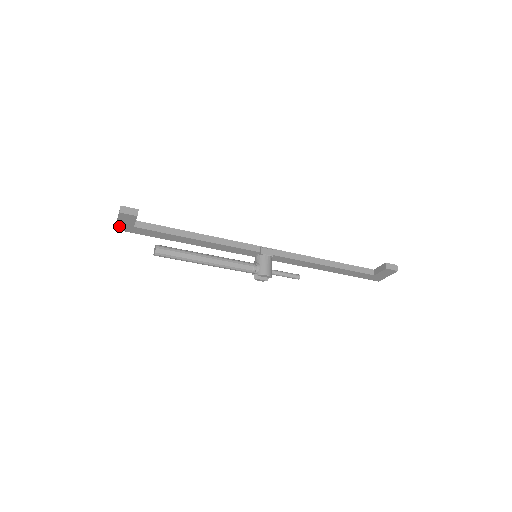
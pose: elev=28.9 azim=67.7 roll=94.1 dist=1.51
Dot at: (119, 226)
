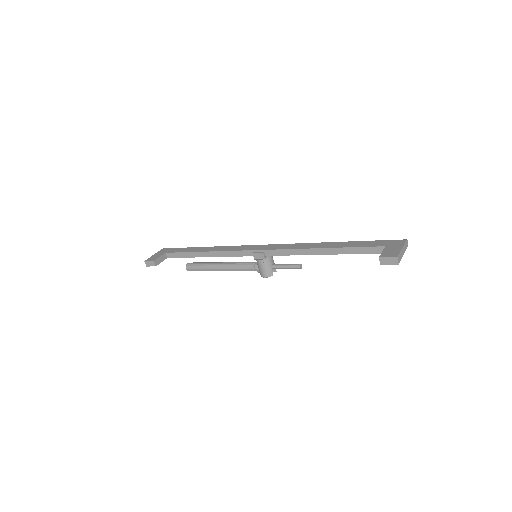
Dot at: occluded
